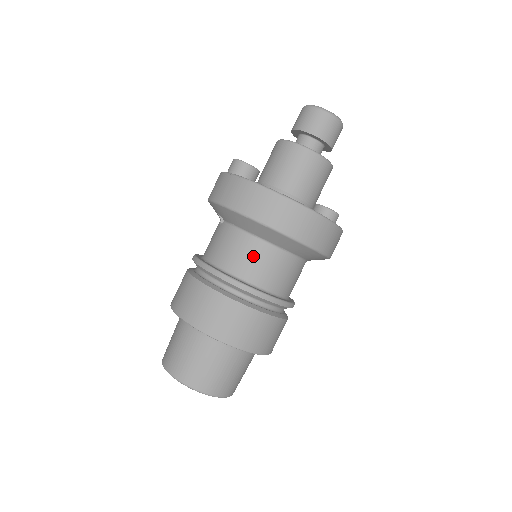
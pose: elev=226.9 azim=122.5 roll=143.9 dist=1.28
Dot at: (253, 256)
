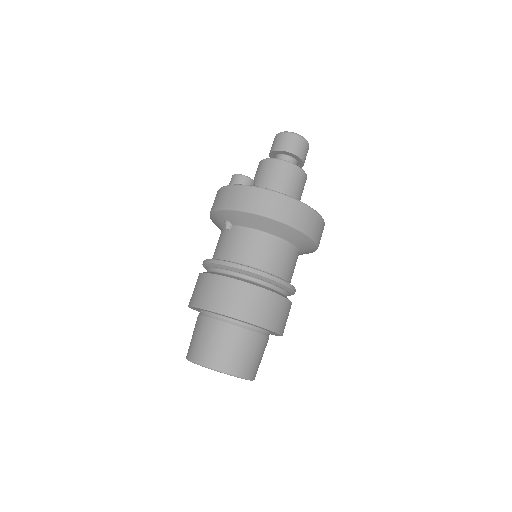
Dot at: (267, 250)
